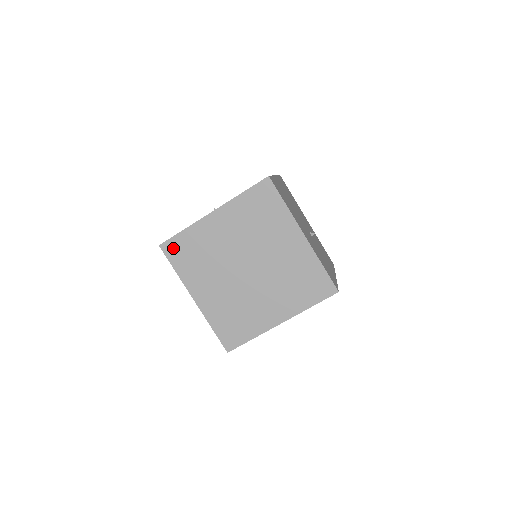
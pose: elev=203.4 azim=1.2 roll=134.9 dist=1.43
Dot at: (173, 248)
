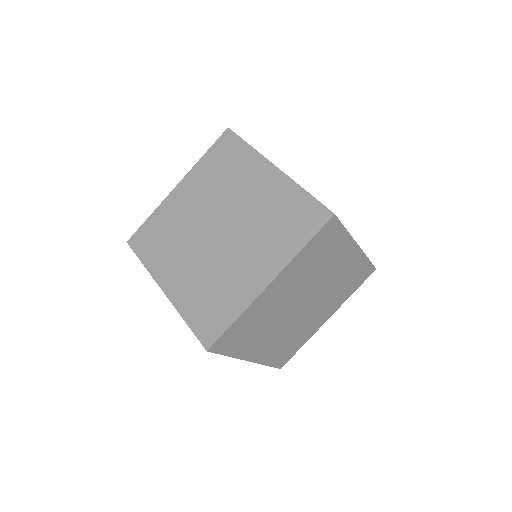
Dot at: (140, 239)
